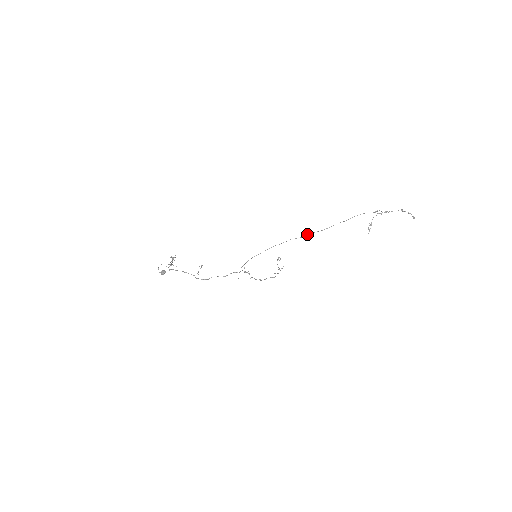
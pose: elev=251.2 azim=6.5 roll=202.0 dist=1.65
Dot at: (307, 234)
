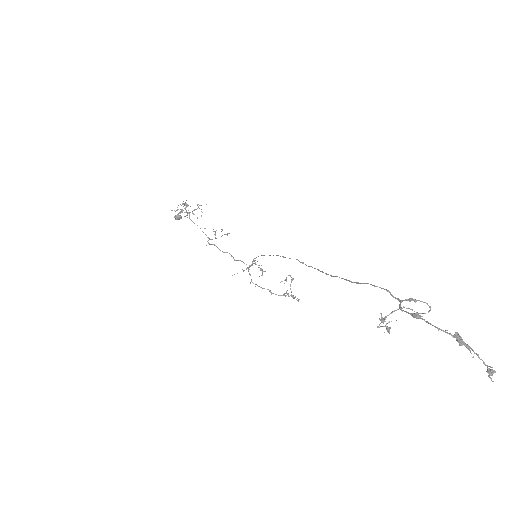
Dot at: (311, 266)
